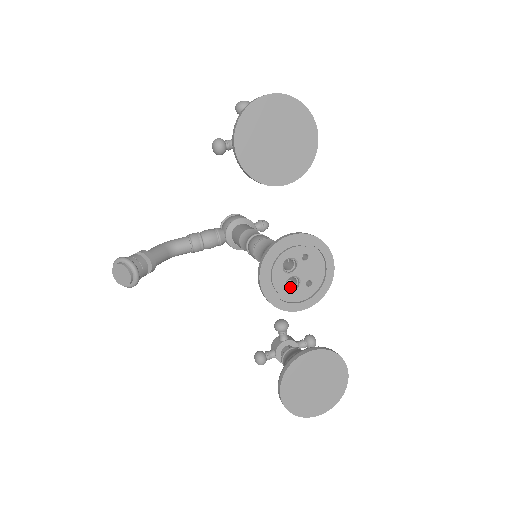
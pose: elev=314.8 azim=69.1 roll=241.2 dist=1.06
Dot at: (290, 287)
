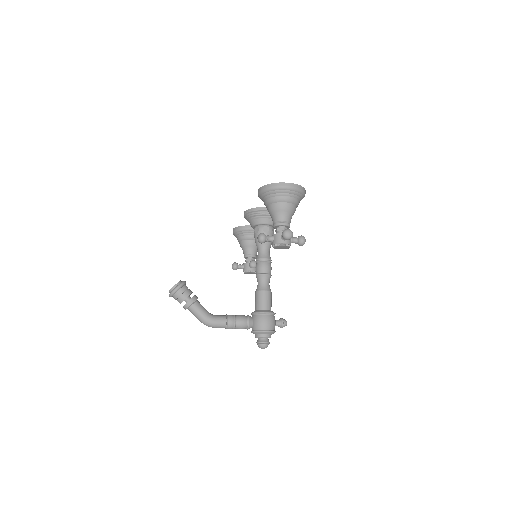
Dot at: occluded
